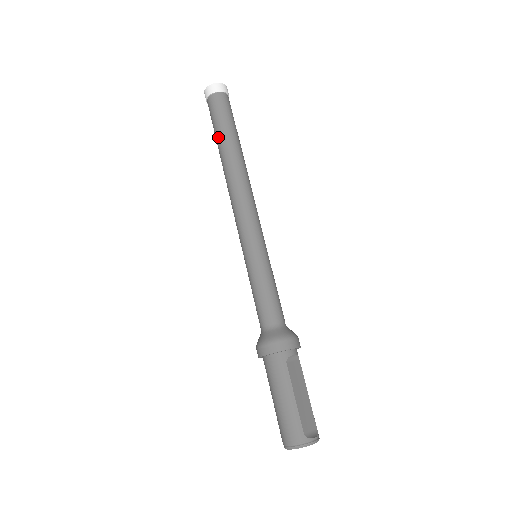
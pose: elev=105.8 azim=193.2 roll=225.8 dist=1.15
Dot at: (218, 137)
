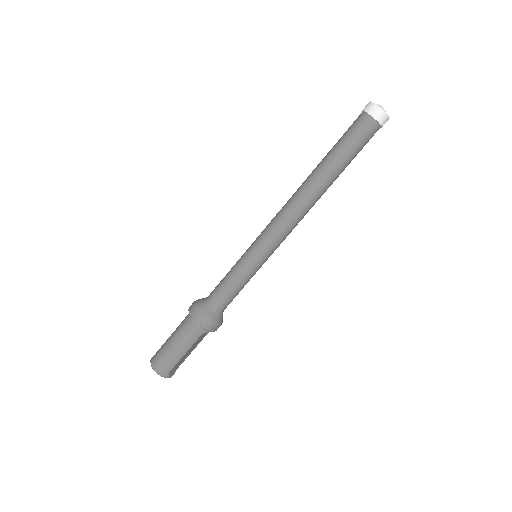
Dot at: (335, 156)
